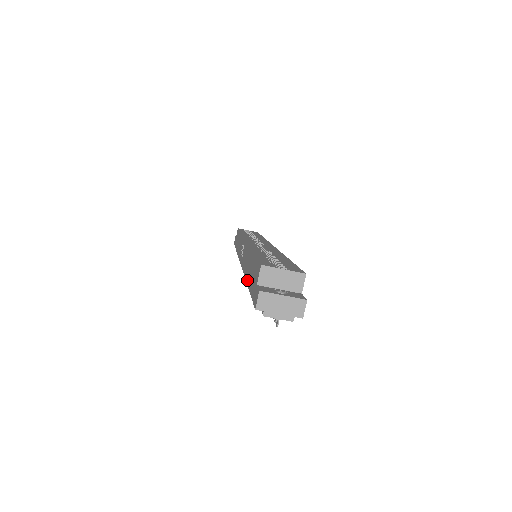
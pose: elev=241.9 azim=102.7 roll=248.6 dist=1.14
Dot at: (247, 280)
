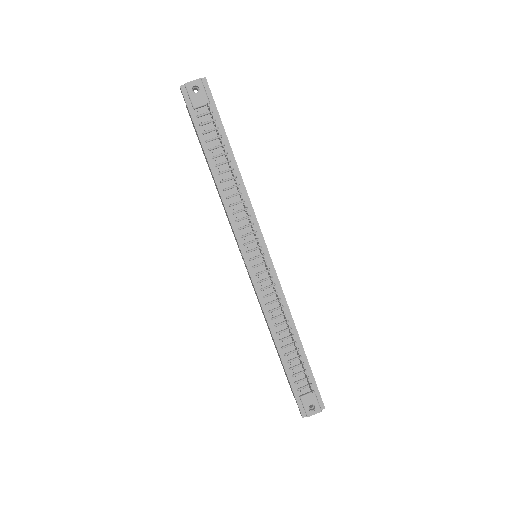
Dot at: (207, 161)
